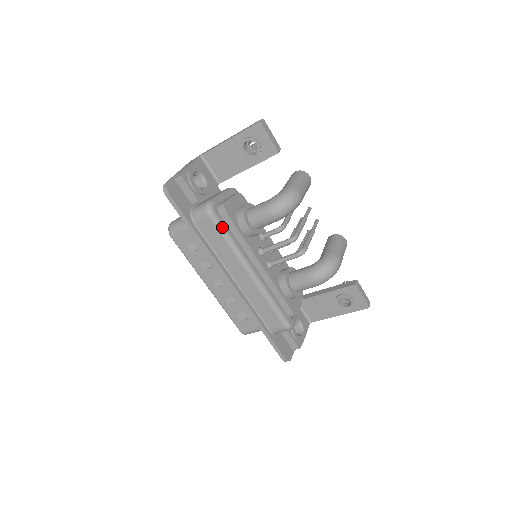
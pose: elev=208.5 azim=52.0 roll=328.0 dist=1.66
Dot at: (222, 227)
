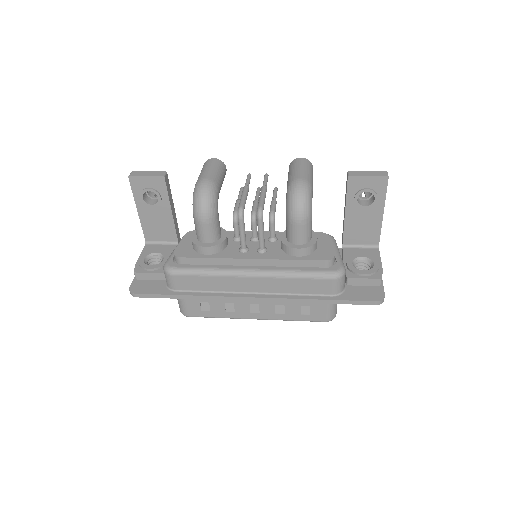
Dot at: (189, 270)
